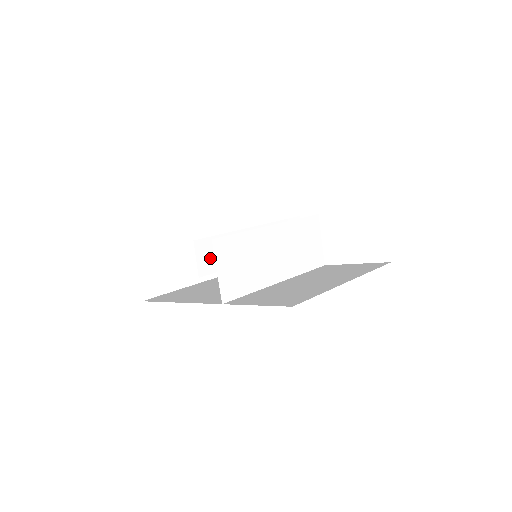
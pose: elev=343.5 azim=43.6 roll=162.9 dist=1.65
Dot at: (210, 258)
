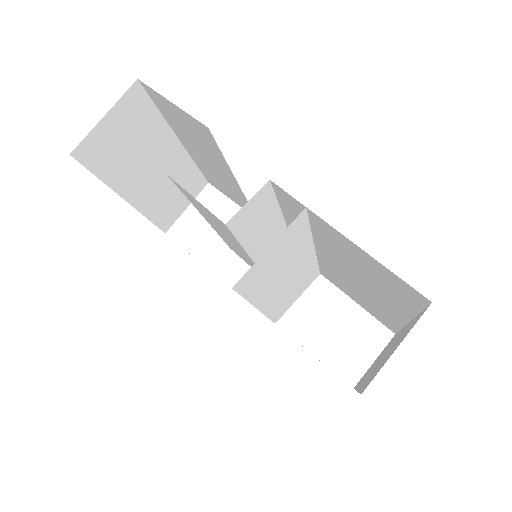
Dot at: (250, 215)
